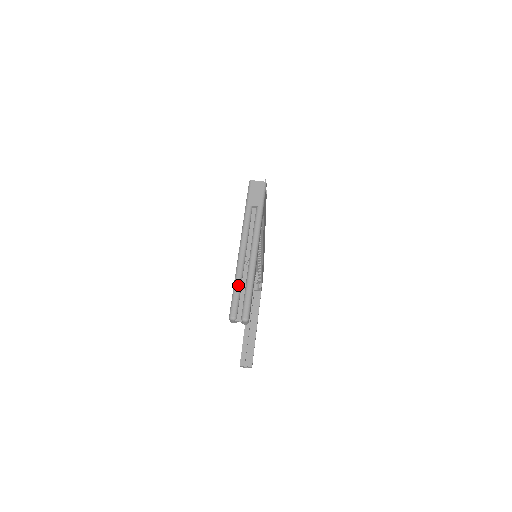
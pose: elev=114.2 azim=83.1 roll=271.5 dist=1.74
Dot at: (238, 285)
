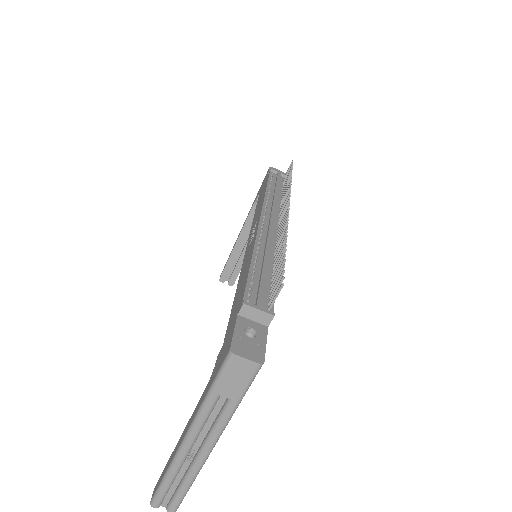
Dot at: (169, 483)
